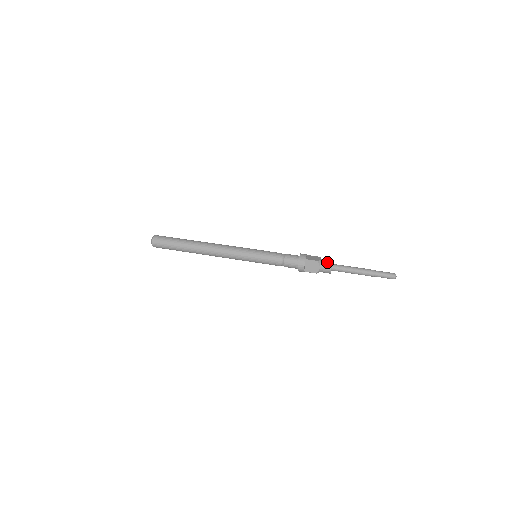
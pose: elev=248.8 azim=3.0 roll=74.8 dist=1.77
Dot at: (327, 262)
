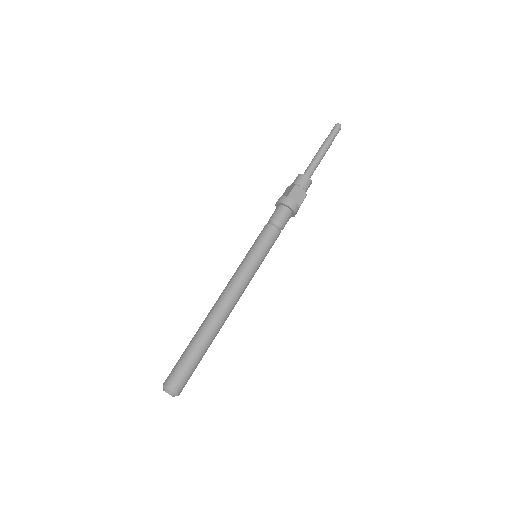
Dot at: (299, 178)
